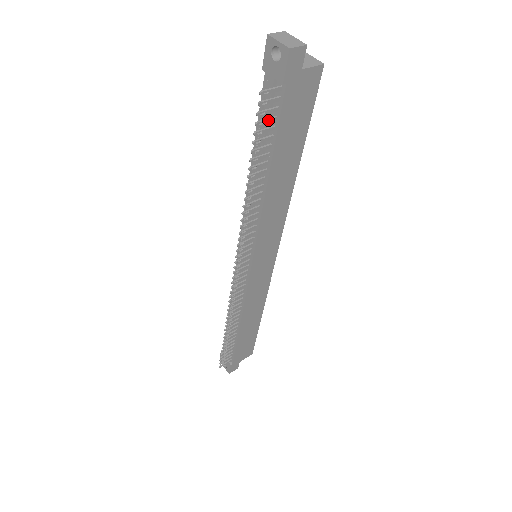
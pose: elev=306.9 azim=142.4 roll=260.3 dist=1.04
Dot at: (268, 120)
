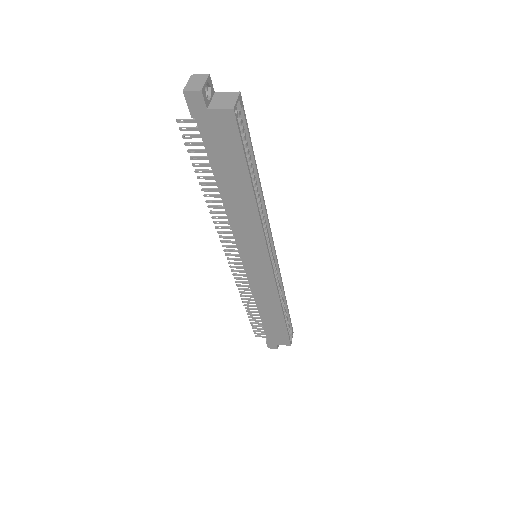
Dot at: (196, 143)
